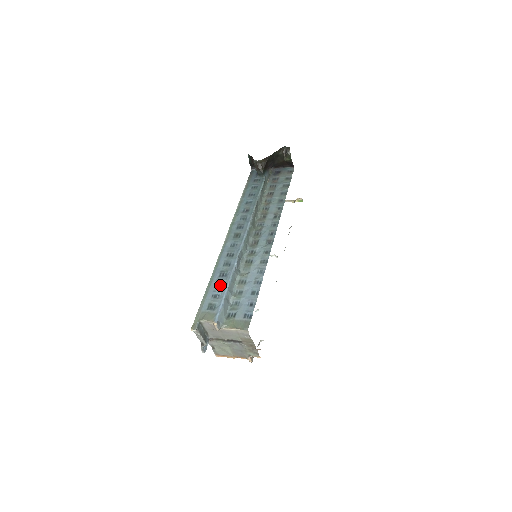
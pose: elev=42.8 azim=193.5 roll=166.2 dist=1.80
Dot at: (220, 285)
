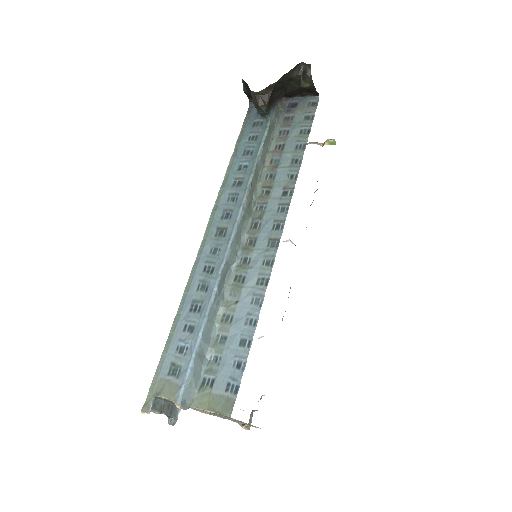
Dot at: (190, 328)
